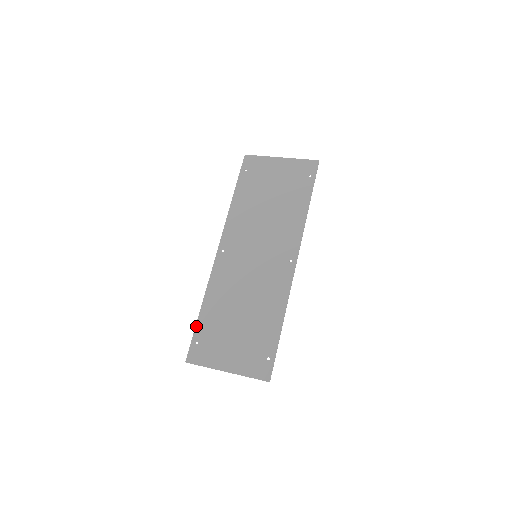
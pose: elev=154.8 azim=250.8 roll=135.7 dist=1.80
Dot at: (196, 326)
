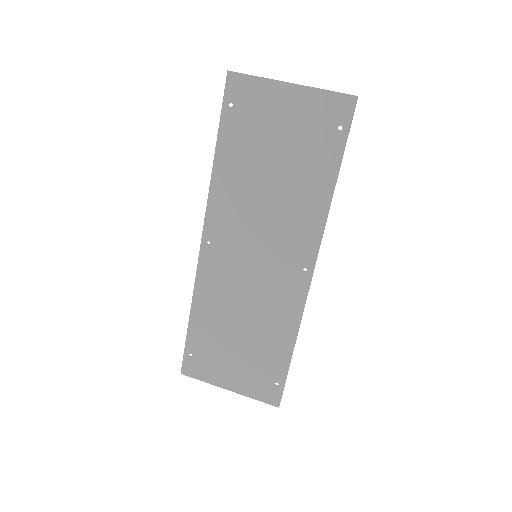
Dot at: (187, 337)
